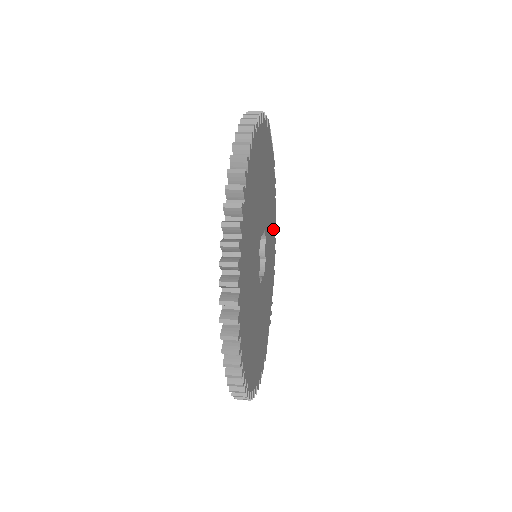
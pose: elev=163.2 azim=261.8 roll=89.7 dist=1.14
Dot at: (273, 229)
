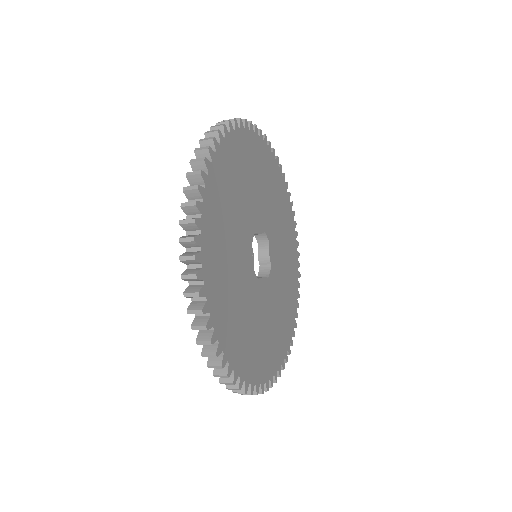
Dot at: (291, 248)
